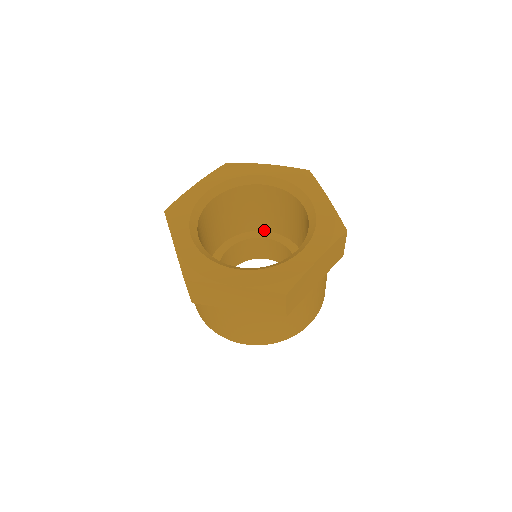
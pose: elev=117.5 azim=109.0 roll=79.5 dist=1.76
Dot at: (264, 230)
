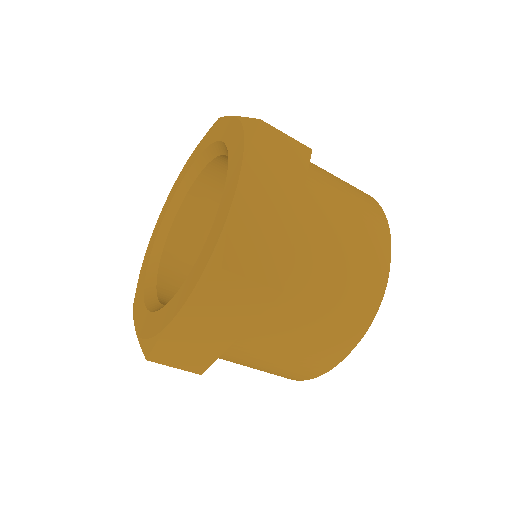
Dot at: occluded
